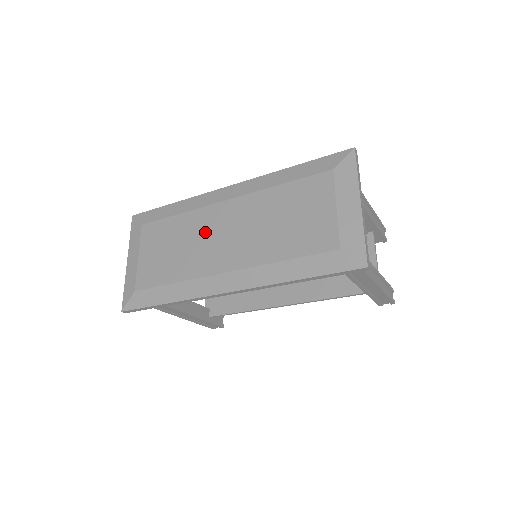
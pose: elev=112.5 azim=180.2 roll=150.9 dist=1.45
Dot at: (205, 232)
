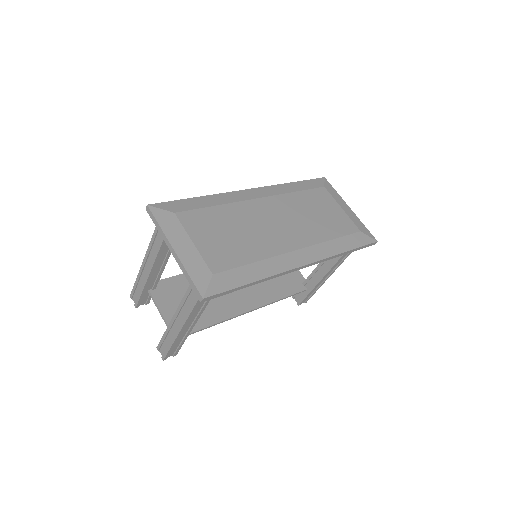
Dot at: (257, 220)
